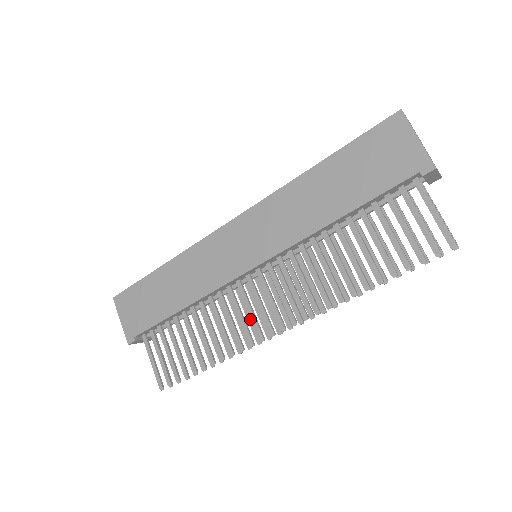
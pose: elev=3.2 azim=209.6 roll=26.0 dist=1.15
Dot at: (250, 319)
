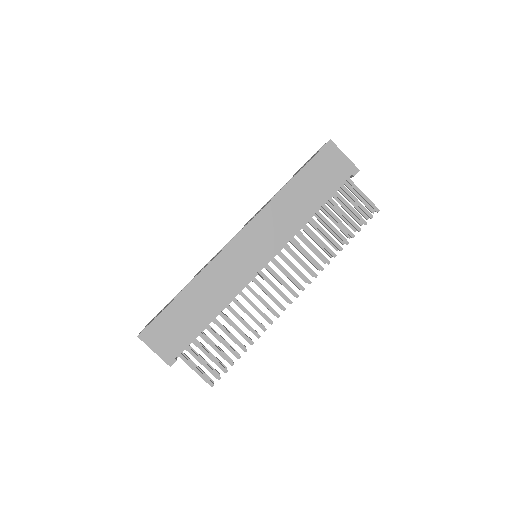
Dot at: occluded
